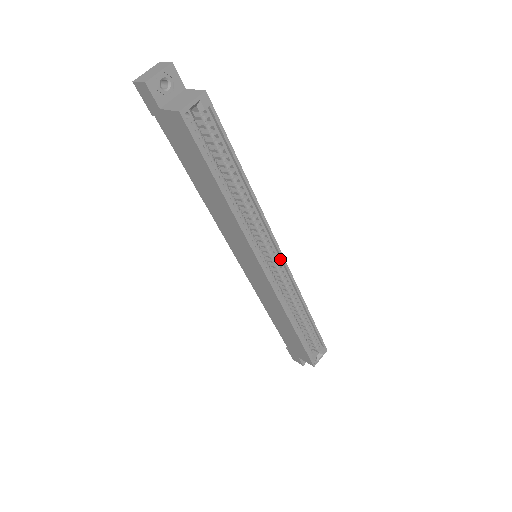
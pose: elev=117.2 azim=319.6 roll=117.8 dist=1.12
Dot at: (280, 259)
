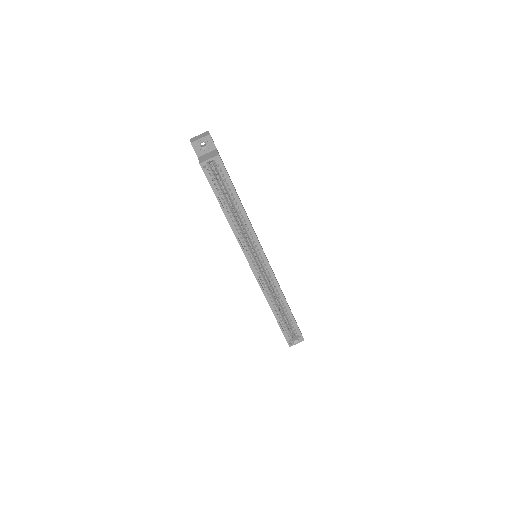
Dot at: (267, 263)
